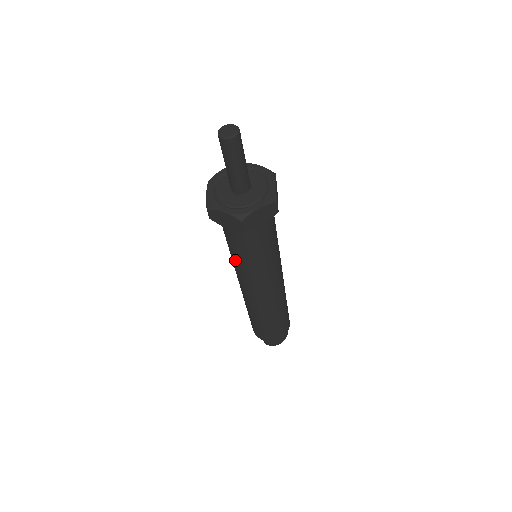
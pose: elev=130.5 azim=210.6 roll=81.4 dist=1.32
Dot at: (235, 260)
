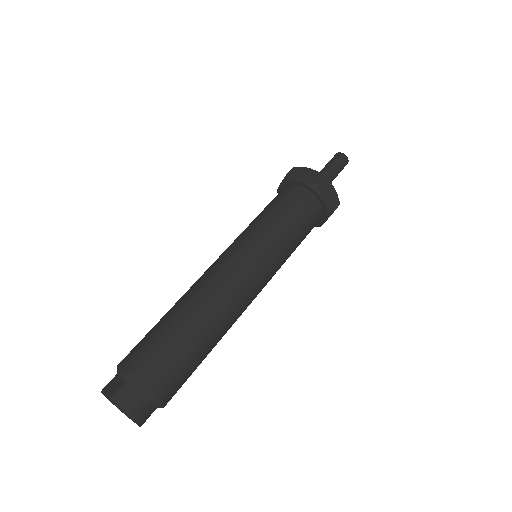
Dot at: (257, 223)
